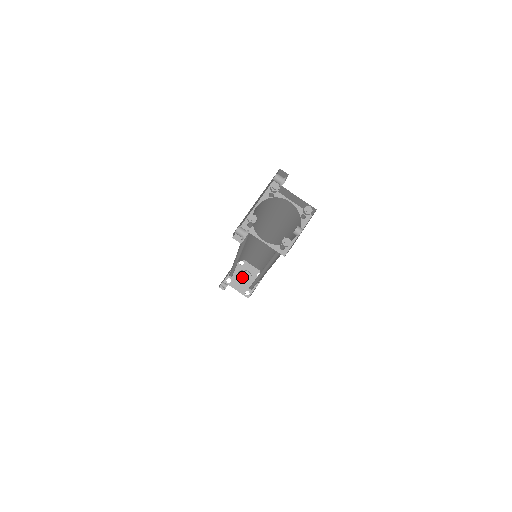
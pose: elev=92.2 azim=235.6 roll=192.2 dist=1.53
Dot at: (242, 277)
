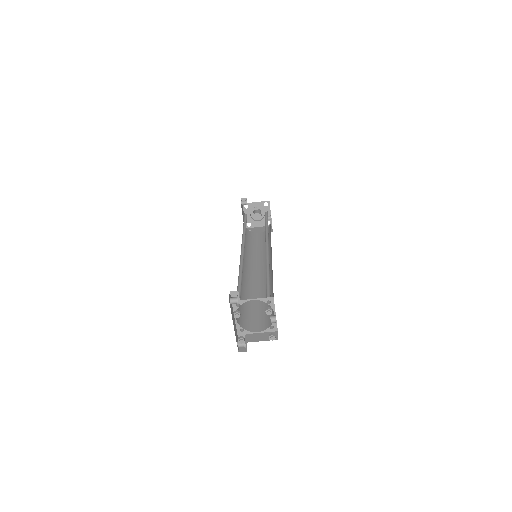
Dot at: (256, 218)
